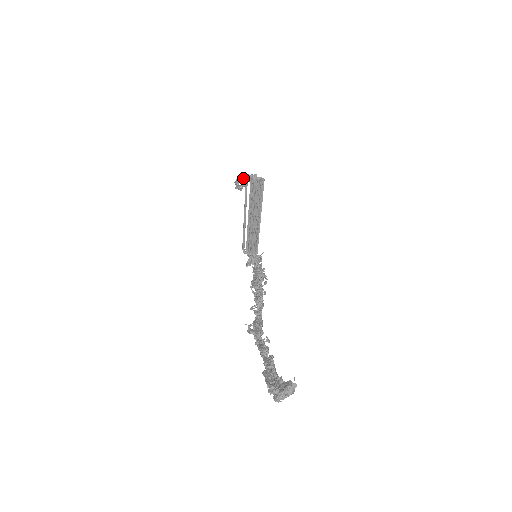
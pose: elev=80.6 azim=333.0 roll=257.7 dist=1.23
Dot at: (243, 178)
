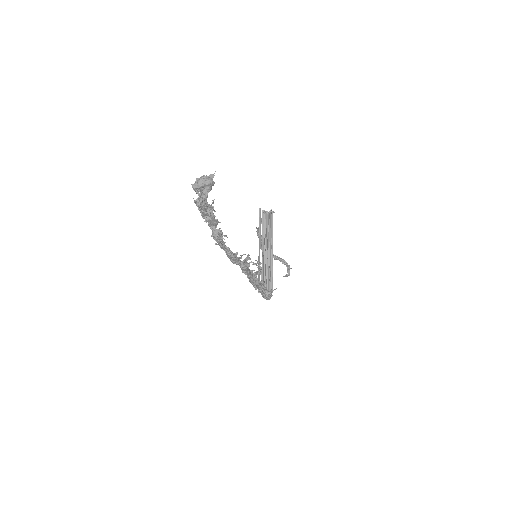
Dot at: (274, 256)
